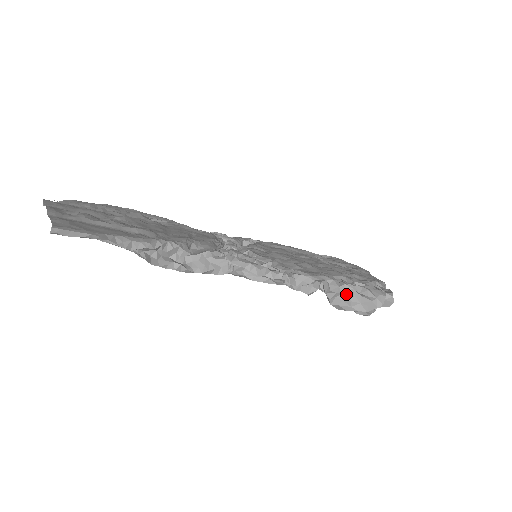
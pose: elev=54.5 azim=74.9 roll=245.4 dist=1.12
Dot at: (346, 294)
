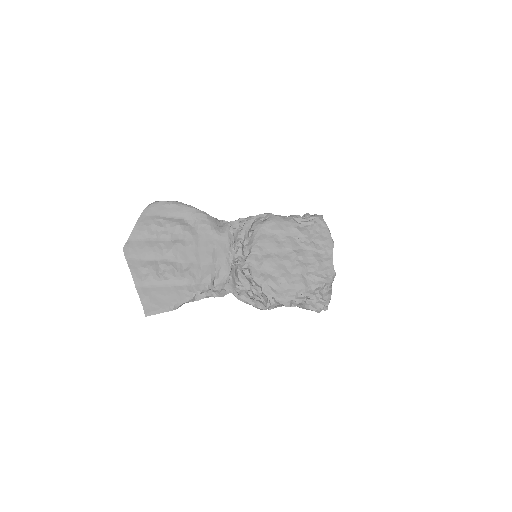
Dot at: (301, 306)
